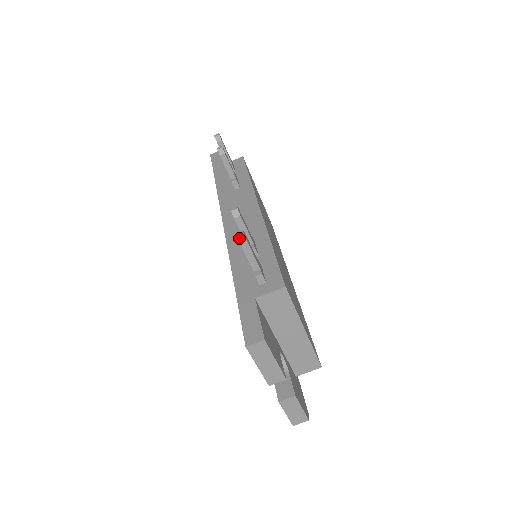
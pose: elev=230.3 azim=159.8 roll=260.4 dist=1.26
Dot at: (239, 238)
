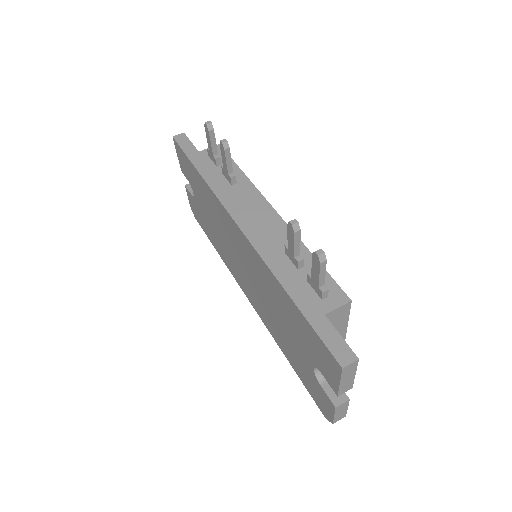
Dot at: (320, 258)
